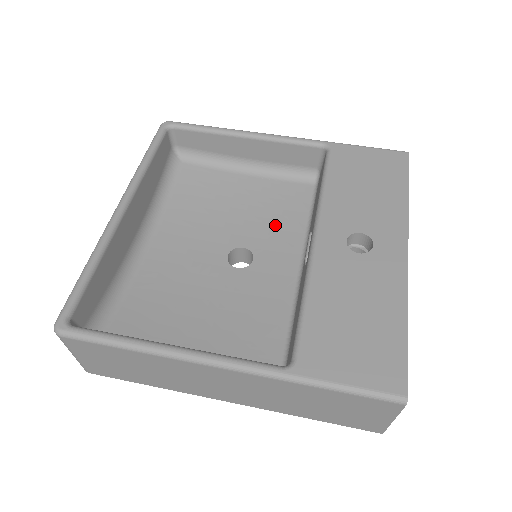
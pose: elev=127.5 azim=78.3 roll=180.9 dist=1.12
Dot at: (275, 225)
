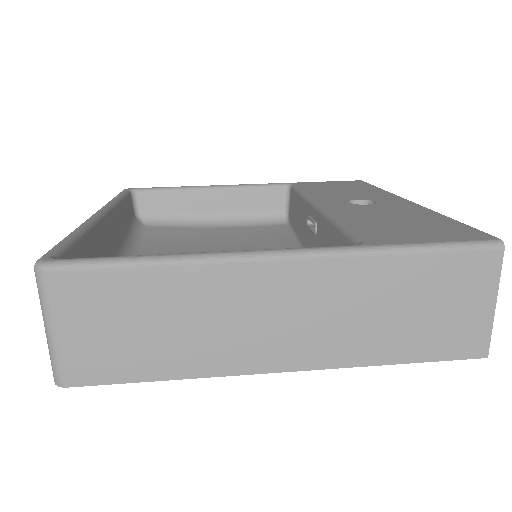
Dot at: (262, 246)
